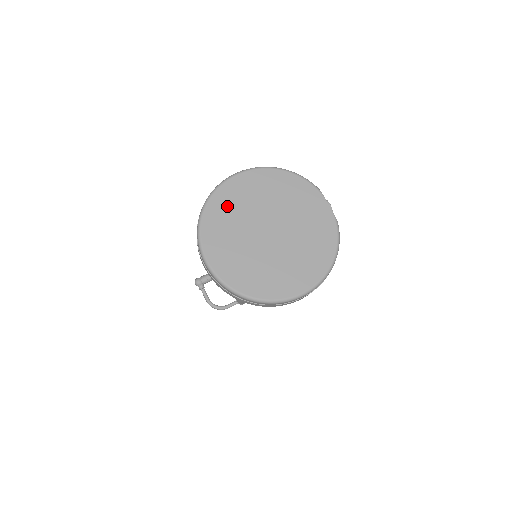
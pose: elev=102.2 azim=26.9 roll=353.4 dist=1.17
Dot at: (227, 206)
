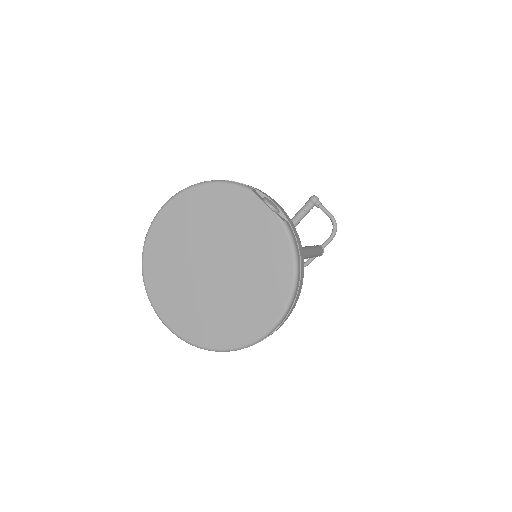
Dot at: (162, 255)
